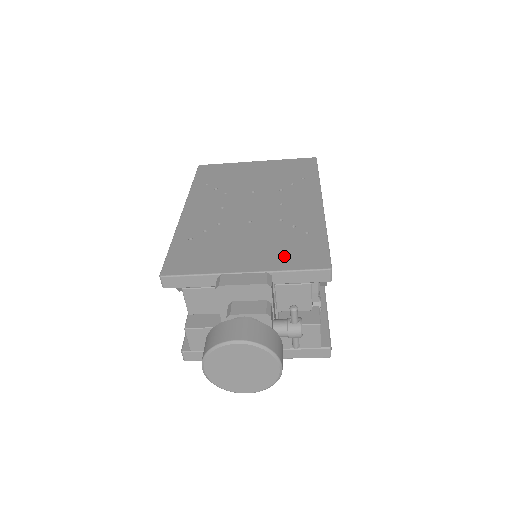
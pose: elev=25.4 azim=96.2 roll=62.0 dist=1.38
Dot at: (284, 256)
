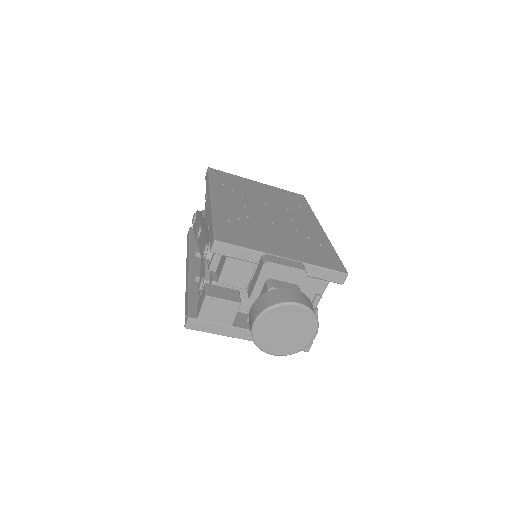
Dot at: (311, 255)
